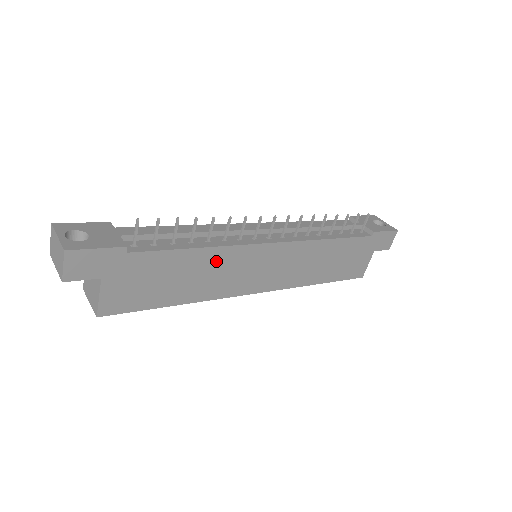
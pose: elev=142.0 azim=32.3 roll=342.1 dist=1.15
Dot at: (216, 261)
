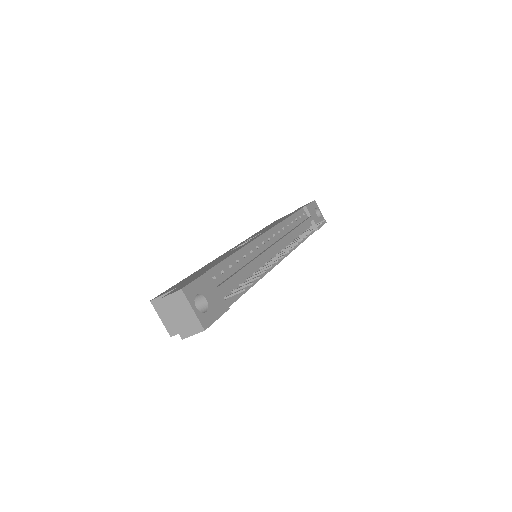
Dot at: occluded
